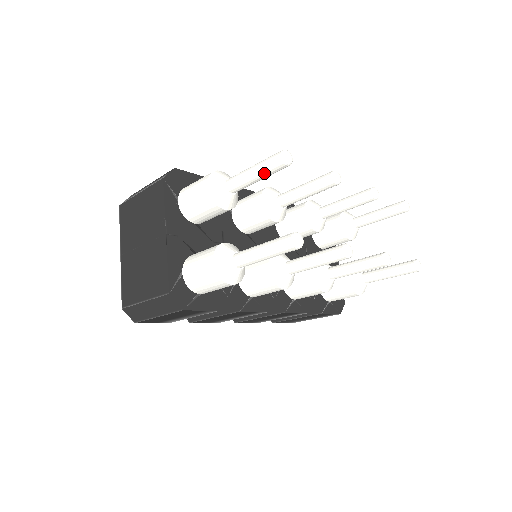
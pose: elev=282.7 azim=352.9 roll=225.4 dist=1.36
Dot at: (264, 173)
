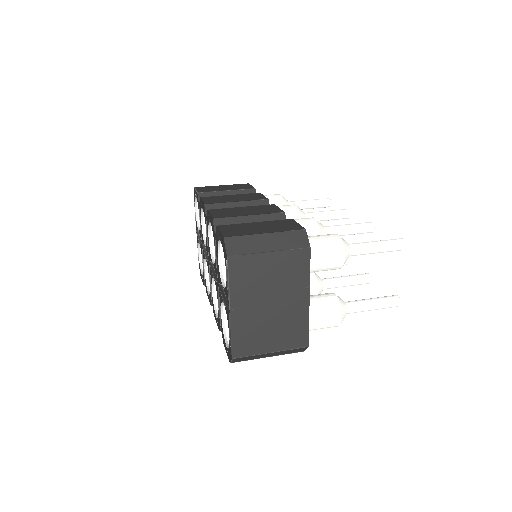
Dot at: occluded
